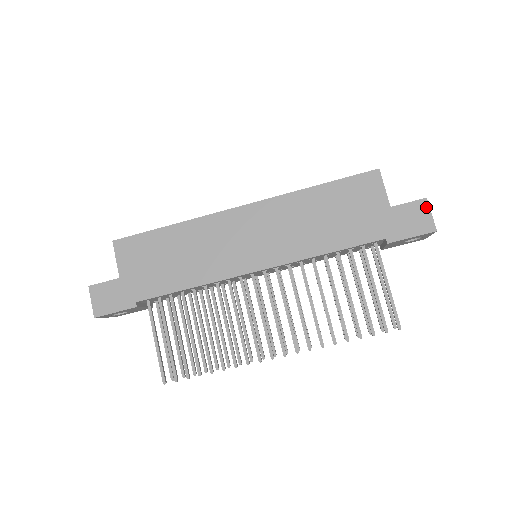
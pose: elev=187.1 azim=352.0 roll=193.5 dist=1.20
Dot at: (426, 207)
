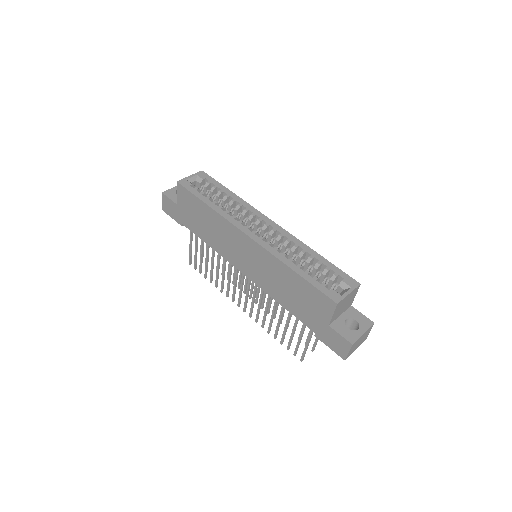
Dot at: (348, 347)
